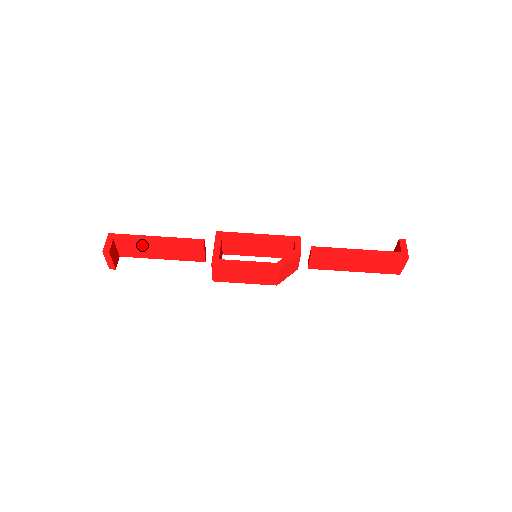
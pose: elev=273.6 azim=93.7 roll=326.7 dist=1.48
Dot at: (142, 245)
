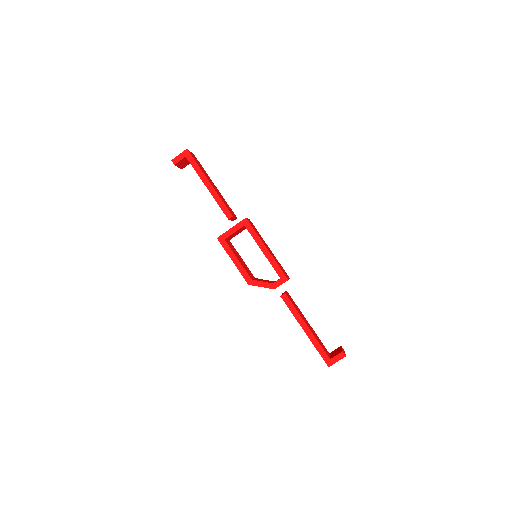
Dot at: occluded
